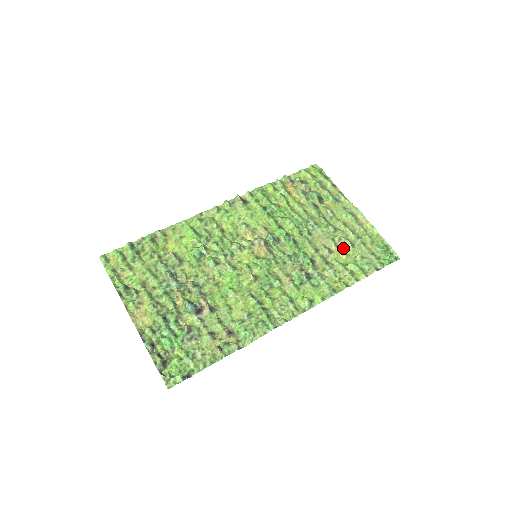
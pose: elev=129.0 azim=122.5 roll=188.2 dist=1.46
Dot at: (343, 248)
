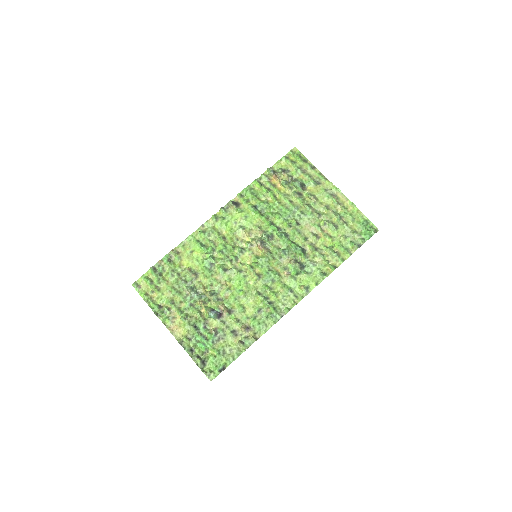
Dot at: (328, 231)
